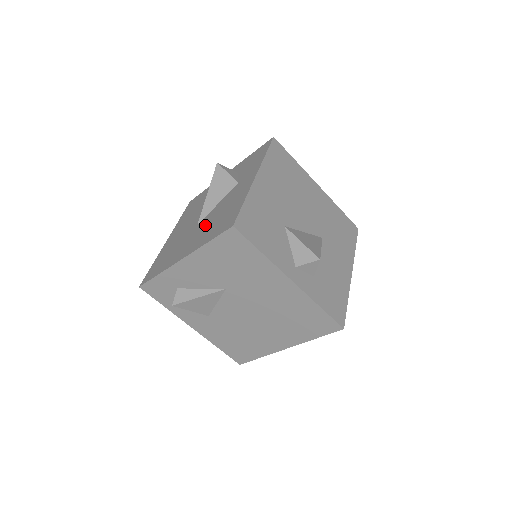
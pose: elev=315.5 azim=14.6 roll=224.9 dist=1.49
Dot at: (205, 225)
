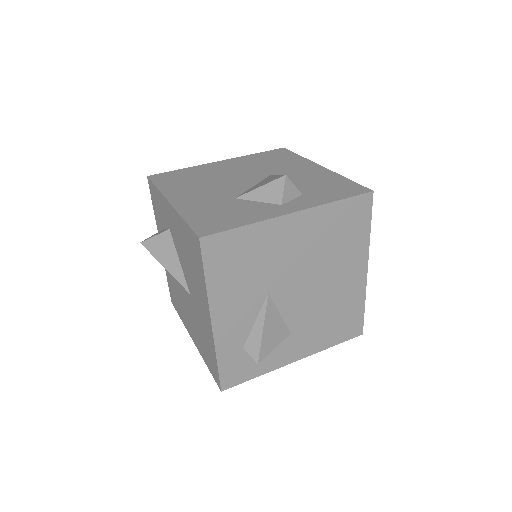
Dot at: (191, 282)
